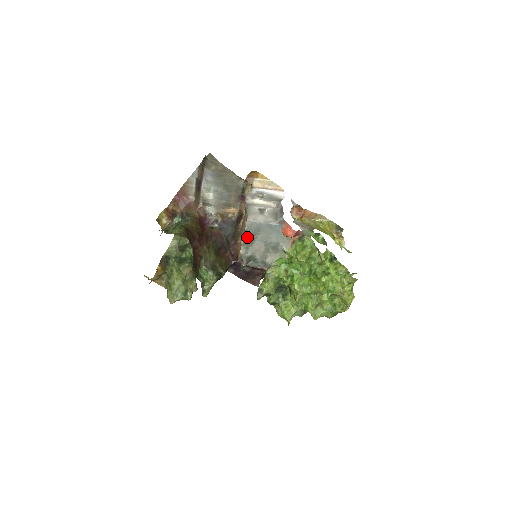
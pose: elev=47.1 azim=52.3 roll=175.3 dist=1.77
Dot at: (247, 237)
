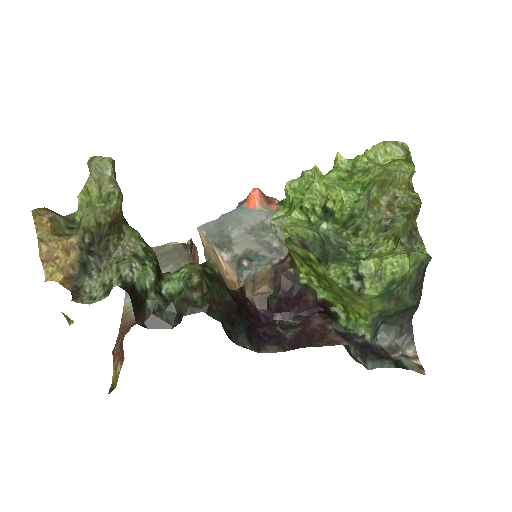
Dot at: (216, 241)
